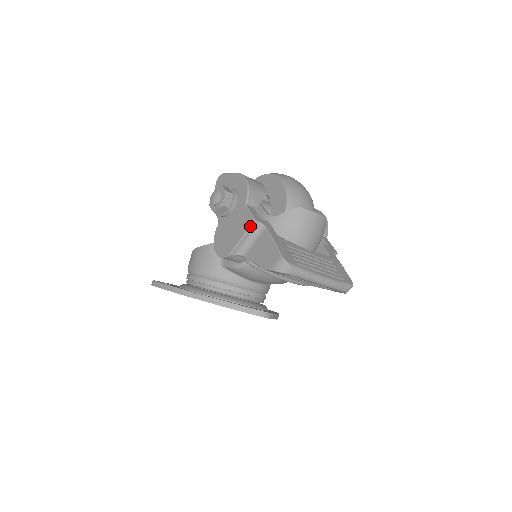
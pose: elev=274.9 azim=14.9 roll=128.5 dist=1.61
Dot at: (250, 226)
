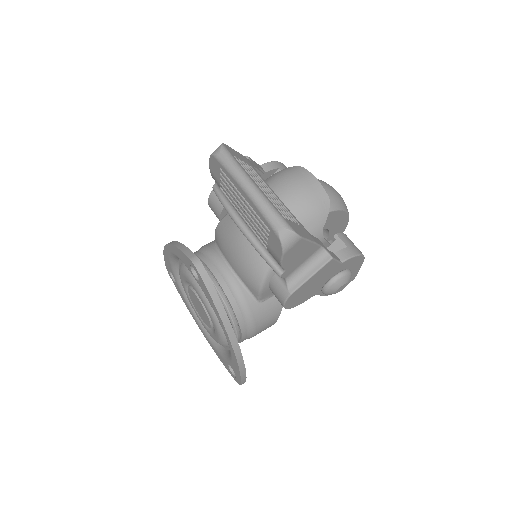
Dot at: occluded
